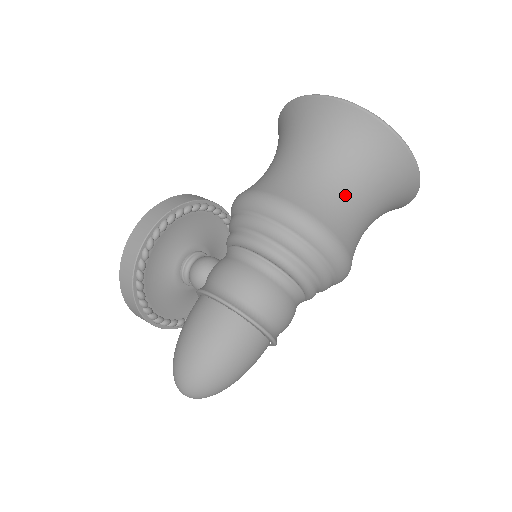
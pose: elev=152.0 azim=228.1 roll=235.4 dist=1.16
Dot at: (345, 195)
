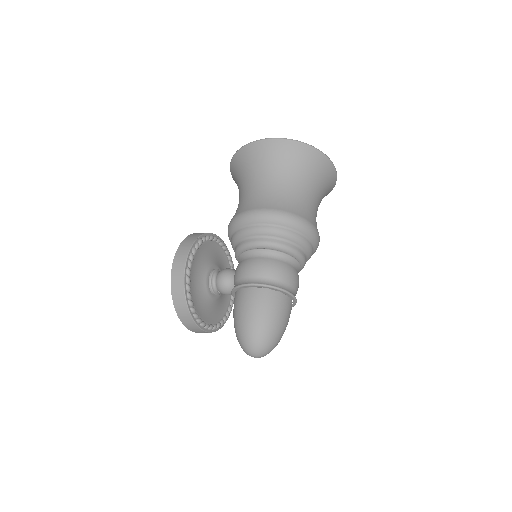
Dot at: (300, 194)
